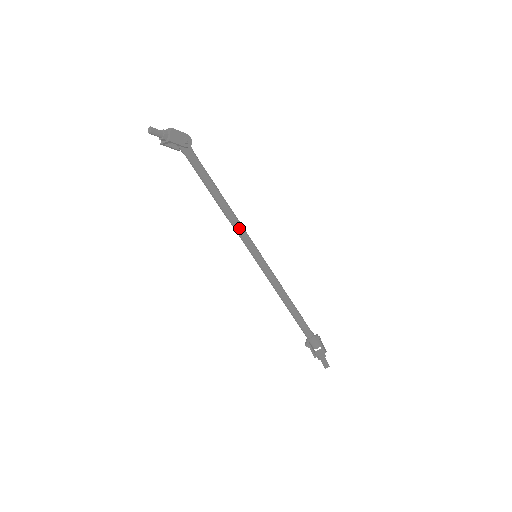
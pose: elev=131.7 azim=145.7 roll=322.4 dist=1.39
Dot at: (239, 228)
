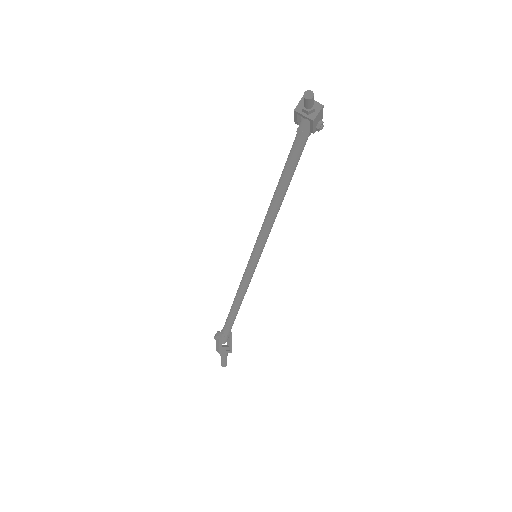
Dot at: (270, 228)
